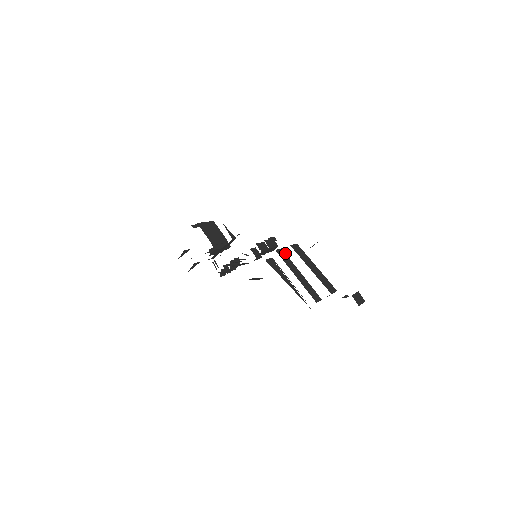
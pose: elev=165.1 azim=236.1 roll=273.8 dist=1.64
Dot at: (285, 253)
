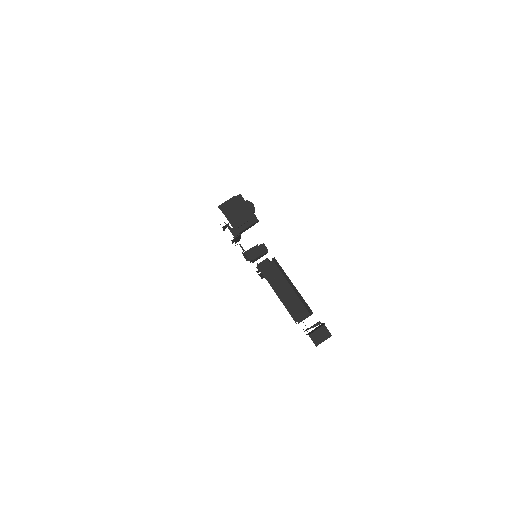
Dot at: occluded
